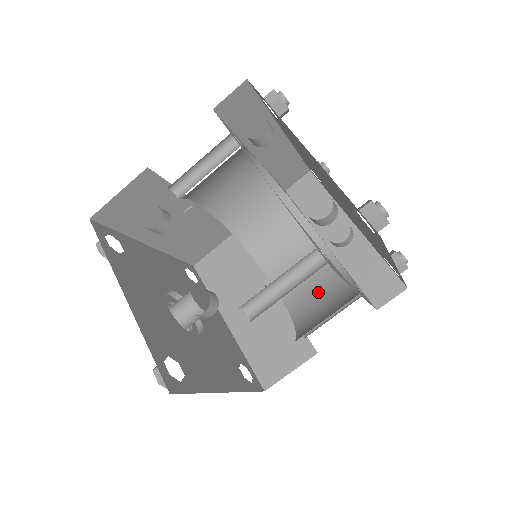
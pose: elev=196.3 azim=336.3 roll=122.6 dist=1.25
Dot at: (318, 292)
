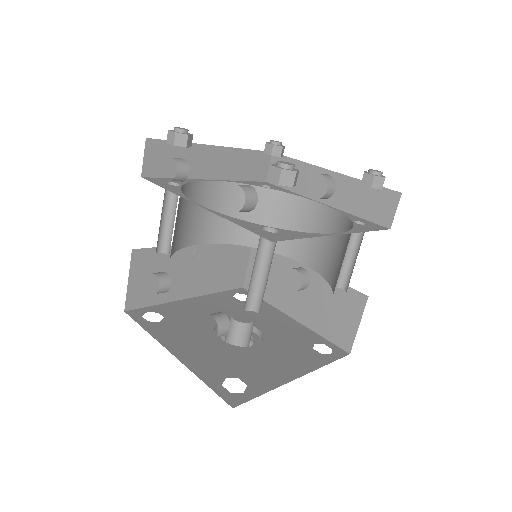
Dot at: (334, 247)
